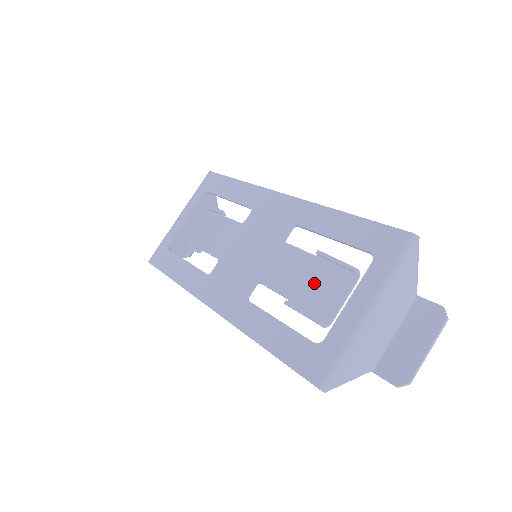
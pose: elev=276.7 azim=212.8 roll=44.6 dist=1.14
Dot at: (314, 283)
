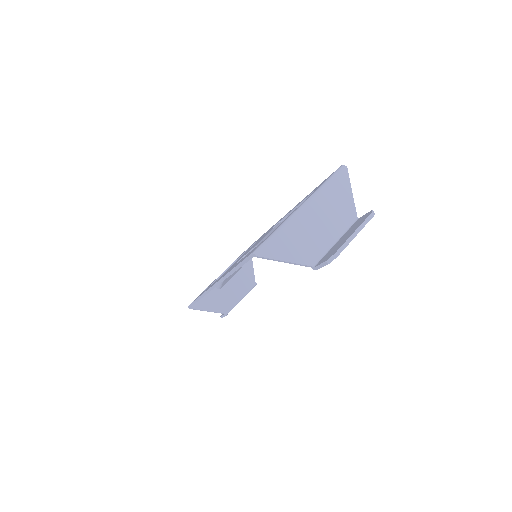
Dot at: occluded
